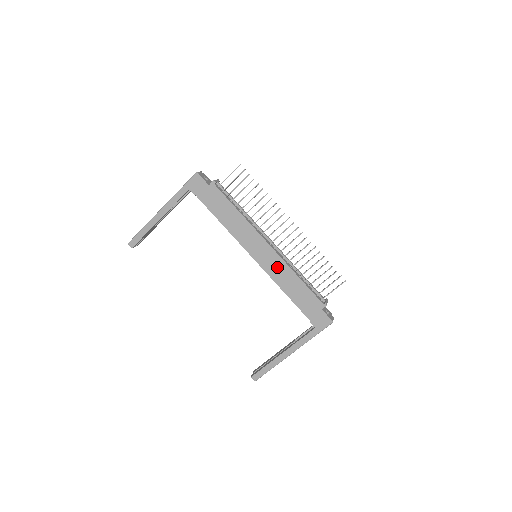
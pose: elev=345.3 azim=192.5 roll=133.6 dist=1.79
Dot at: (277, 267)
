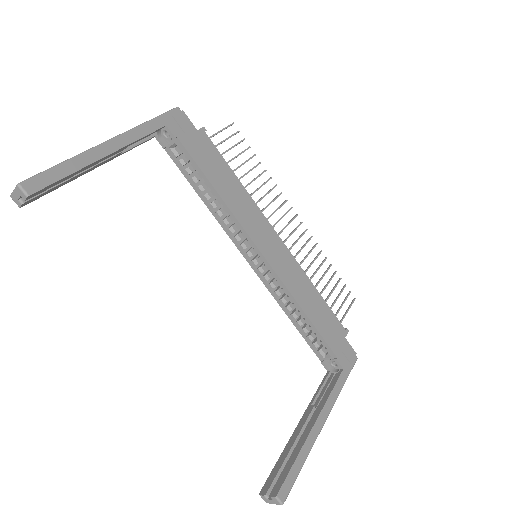
Dot at: (291, 271)
